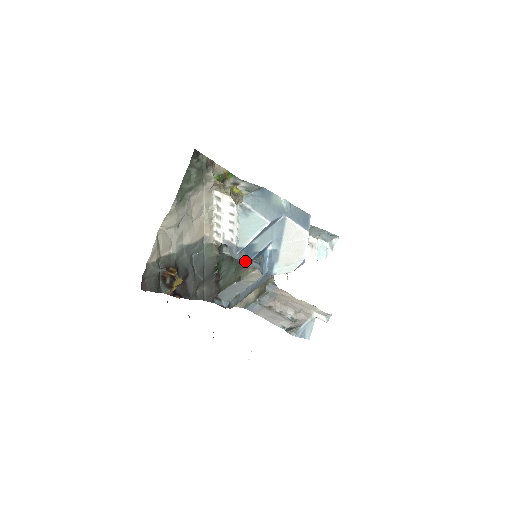
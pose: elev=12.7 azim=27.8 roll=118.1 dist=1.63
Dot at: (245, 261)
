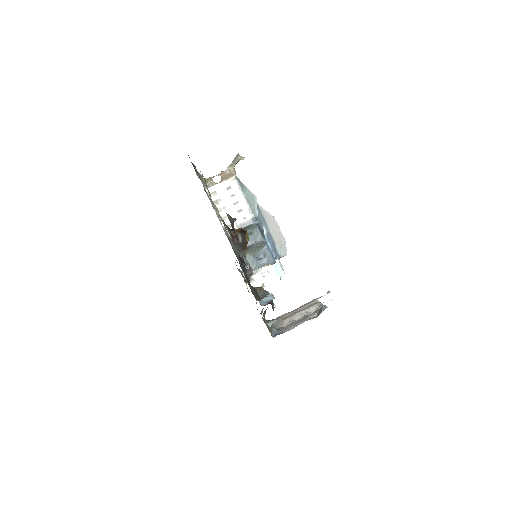
Dot at: (262, 236)
